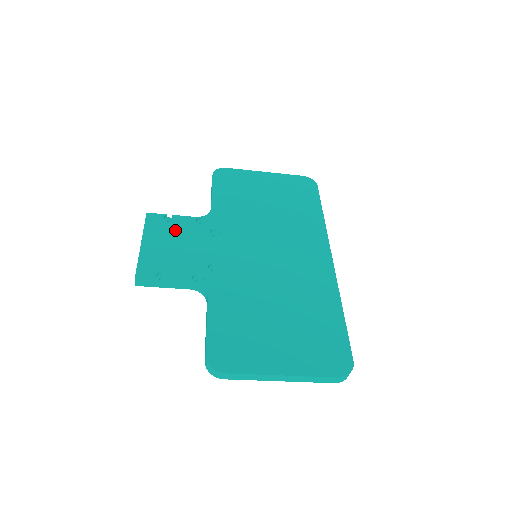
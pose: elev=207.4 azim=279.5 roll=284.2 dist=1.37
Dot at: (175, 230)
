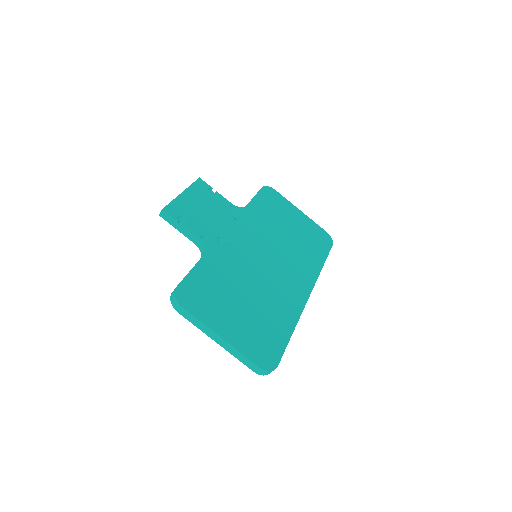
Dot at: (211, 201)
